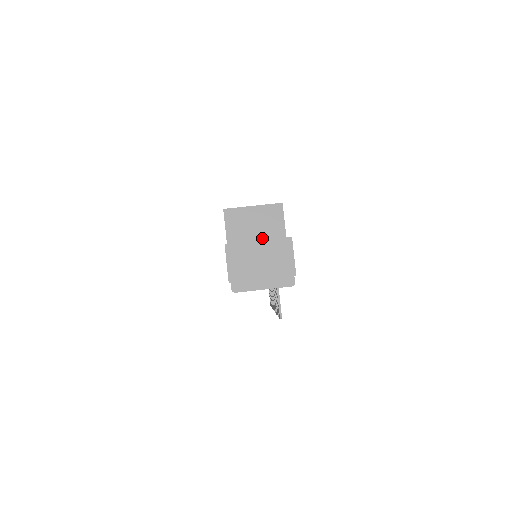
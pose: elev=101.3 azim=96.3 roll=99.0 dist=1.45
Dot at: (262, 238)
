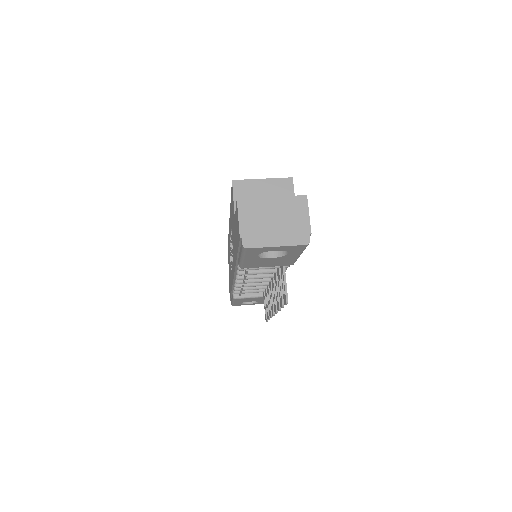
Dot at: occluded
